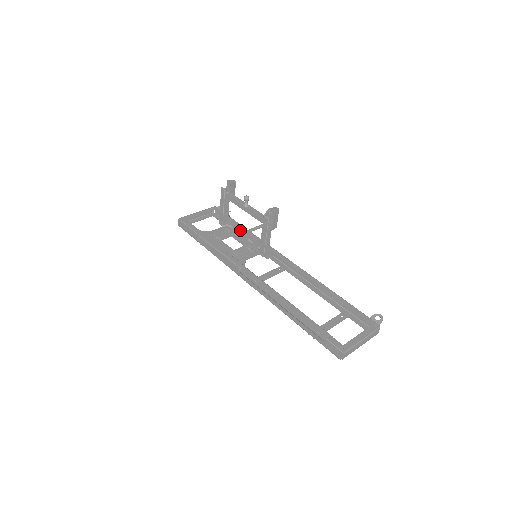
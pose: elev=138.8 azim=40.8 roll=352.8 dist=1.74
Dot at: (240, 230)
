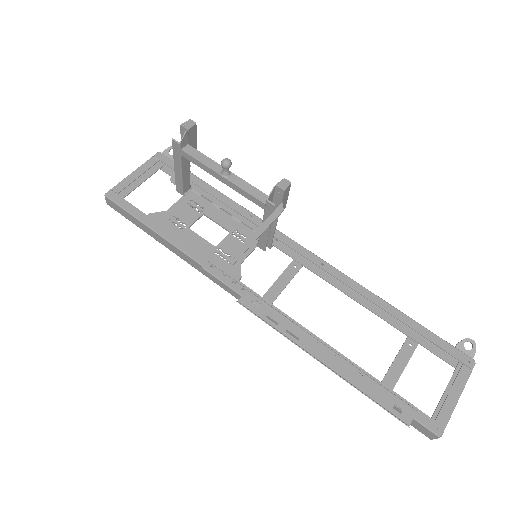
Dot at: (214, 199)
